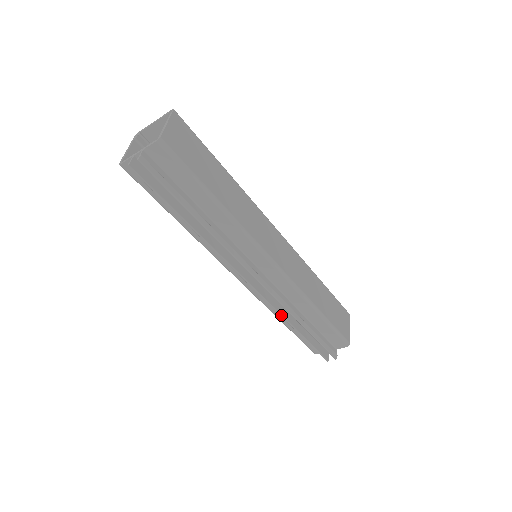
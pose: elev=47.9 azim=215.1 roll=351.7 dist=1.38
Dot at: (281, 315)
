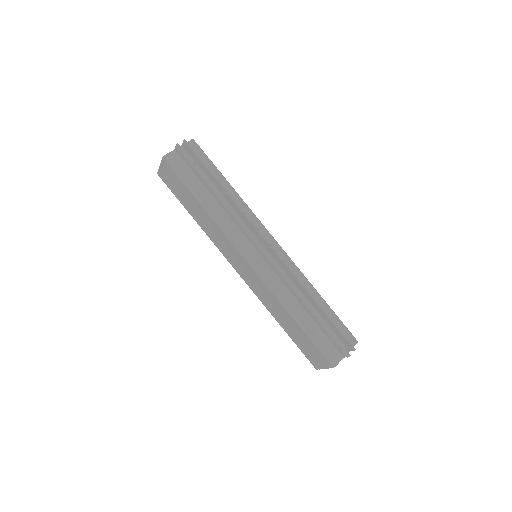
Dot at: (295, 288)
